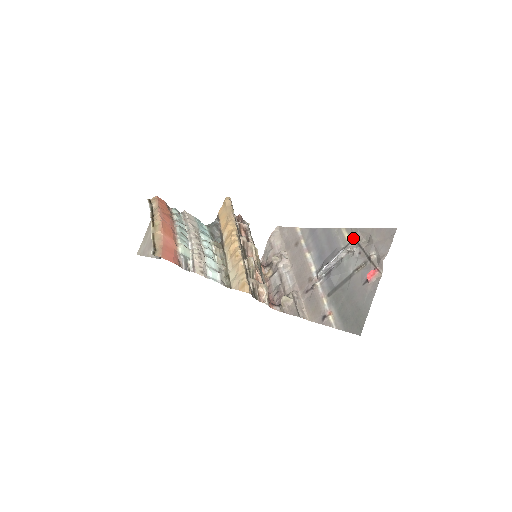
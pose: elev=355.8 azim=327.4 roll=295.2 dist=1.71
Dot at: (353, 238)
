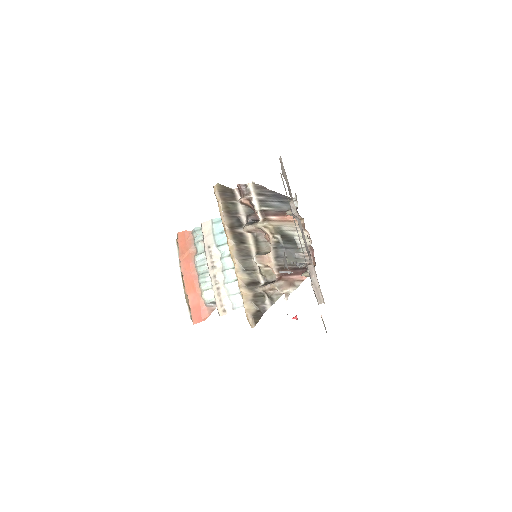
Dot at: occluded
